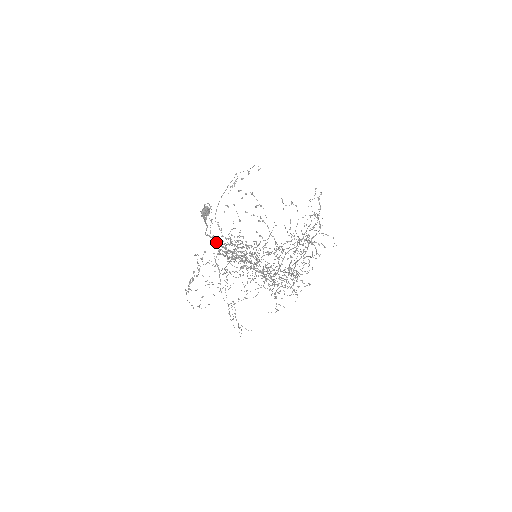
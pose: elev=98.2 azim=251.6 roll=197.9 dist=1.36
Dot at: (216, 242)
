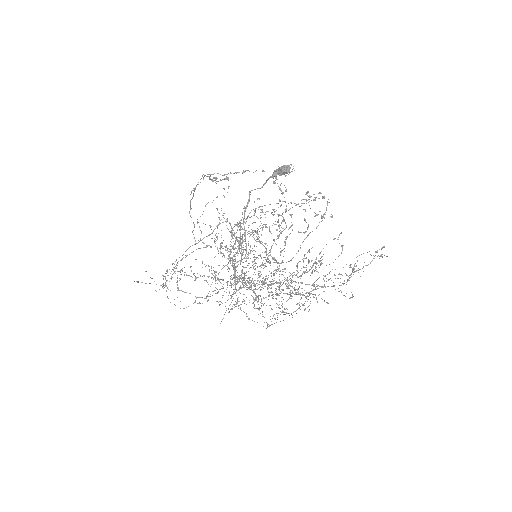
Dot at: occluded
